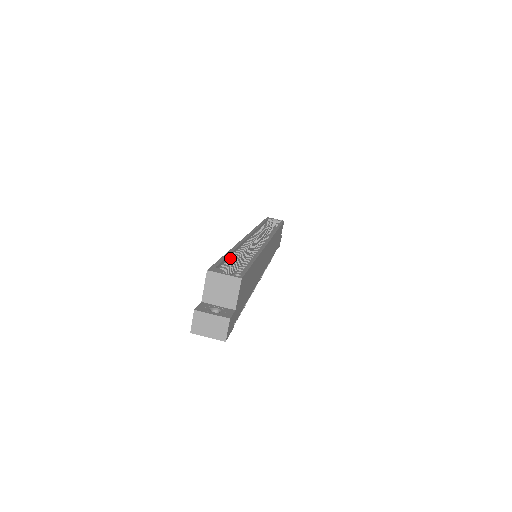
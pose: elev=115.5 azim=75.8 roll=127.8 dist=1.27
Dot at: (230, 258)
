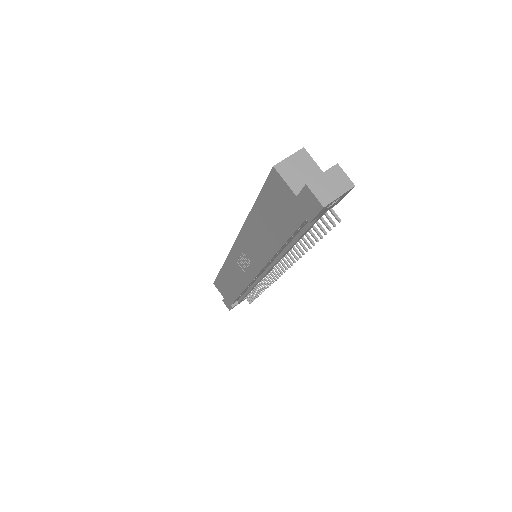
Dot at: occluded
